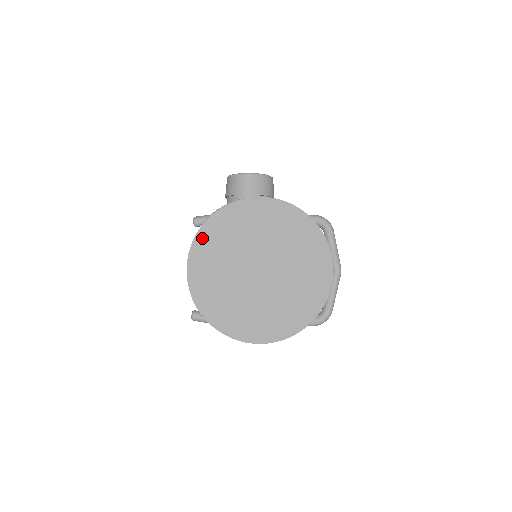
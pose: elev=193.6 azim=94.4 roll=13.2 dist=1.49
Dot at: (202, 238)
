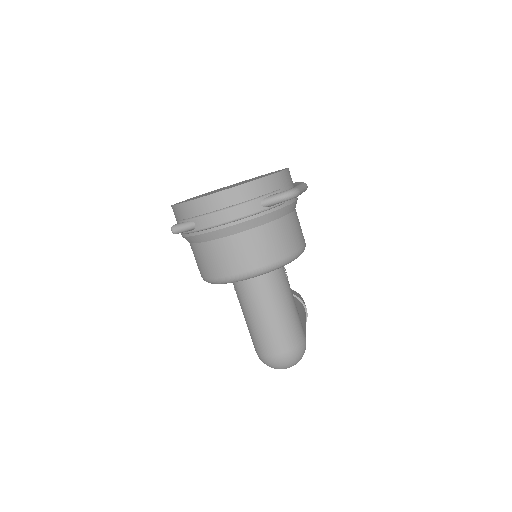
Dot at: occluded
